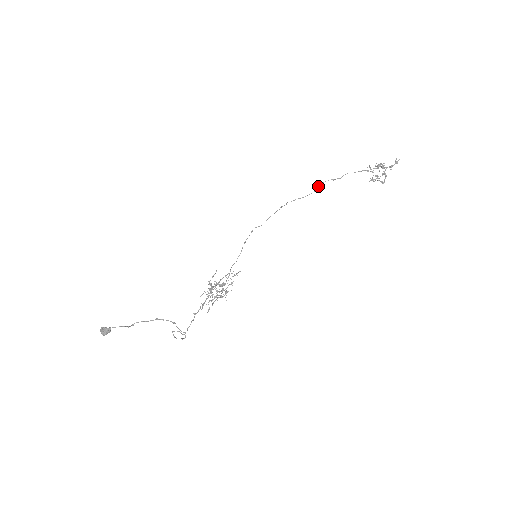
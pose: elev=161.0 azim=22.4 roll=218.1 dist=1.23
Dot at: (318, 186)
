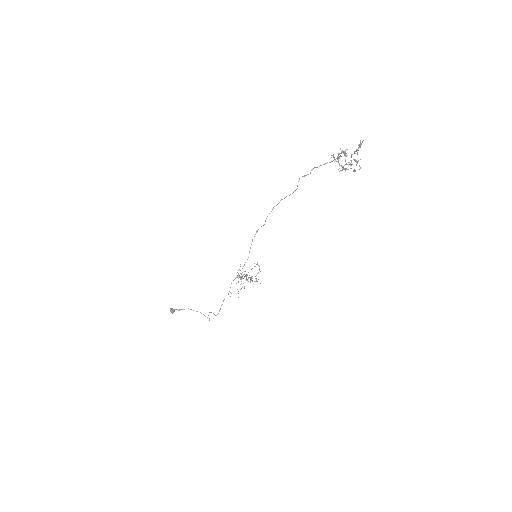
Dot at: occluded
